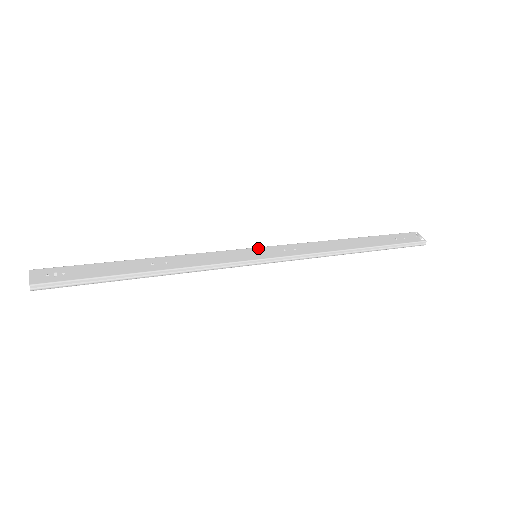
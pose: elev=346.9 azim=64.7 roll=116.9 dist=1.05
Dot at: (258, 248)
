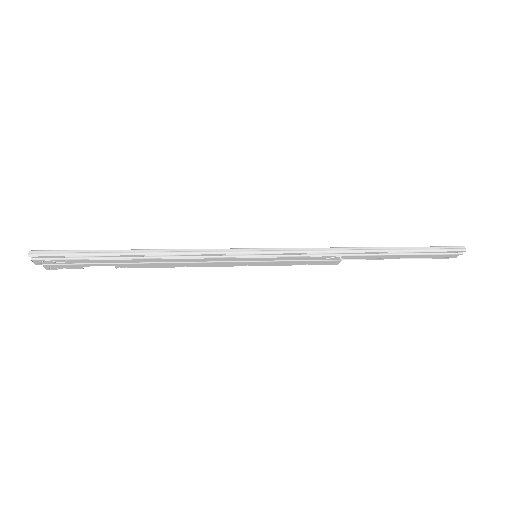
Dot at: occluded
